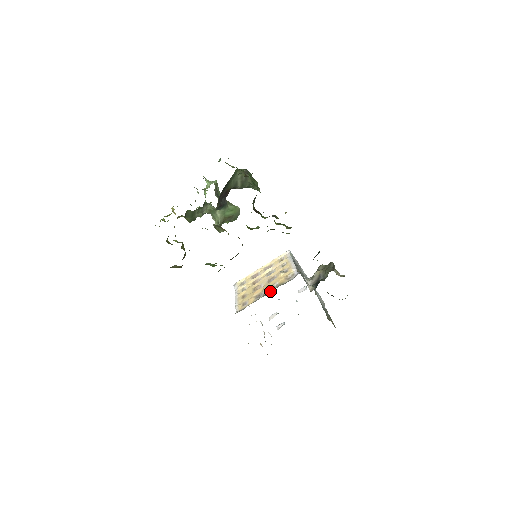
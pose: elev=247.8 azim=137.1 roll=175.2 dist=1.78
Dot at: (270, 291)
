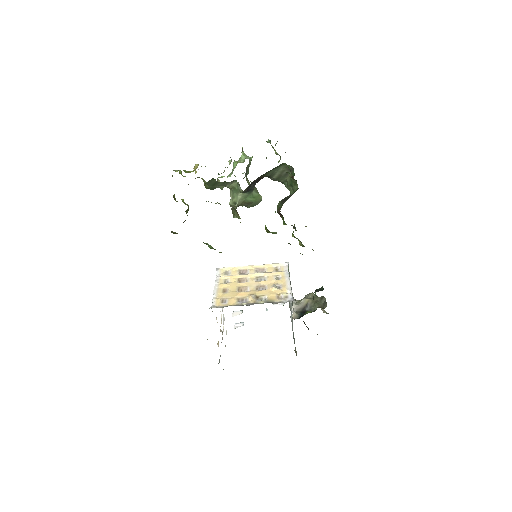
Dot at: (256, 302)
